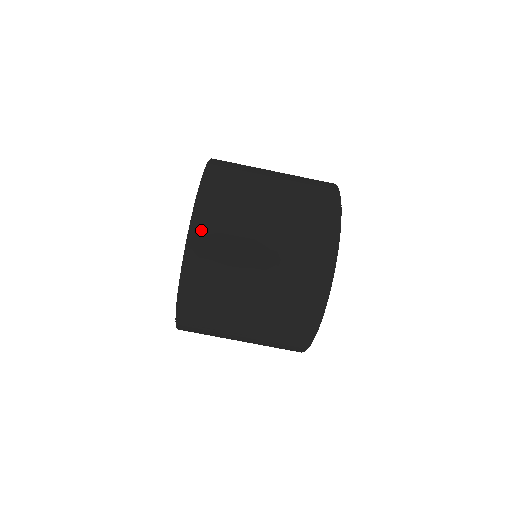
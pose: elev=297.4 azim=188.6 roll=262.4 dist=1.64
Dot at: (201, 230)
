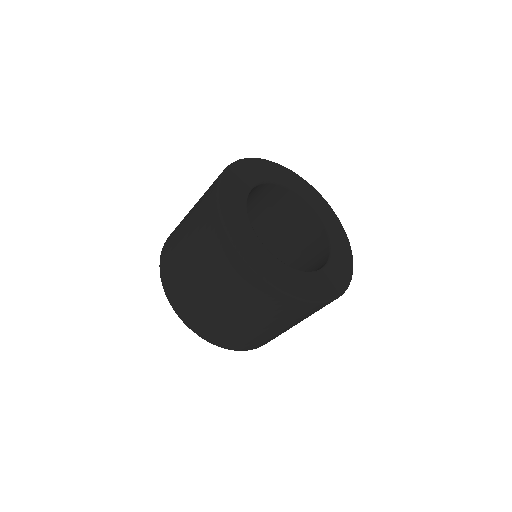
Dot at: (222, 343)
